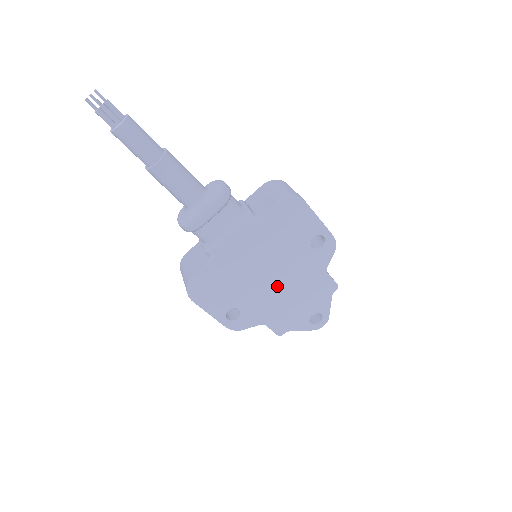
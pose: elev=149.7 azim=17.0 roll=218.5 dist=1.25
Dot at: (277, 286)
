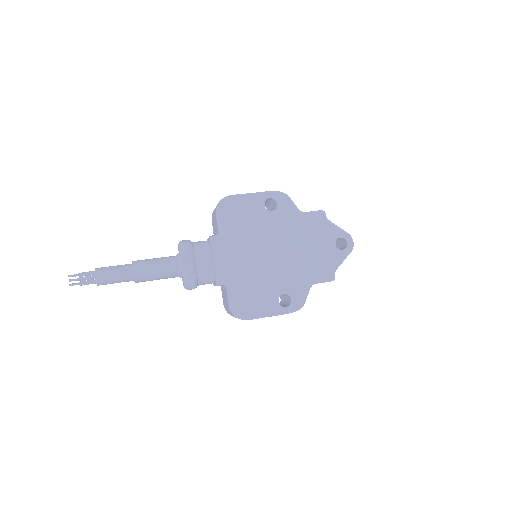
Dot at: (285, 254)
